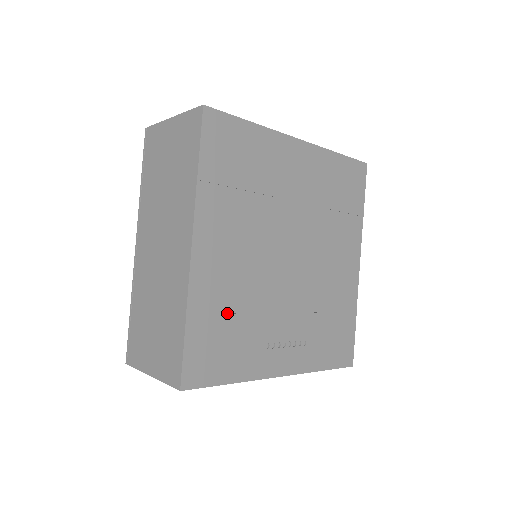
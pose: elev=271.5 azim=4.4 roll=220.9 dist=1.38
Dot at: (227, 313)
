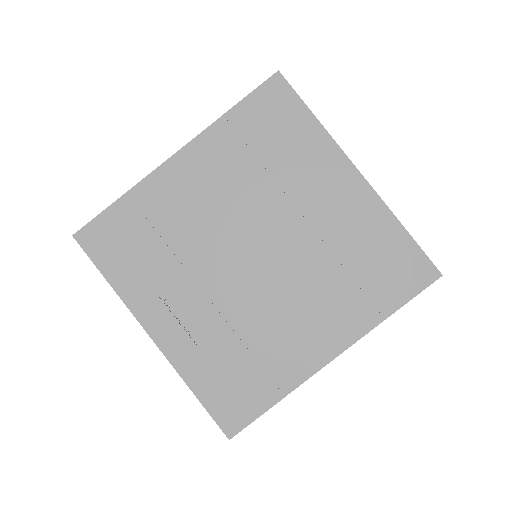
Dot at: (155, 229)
